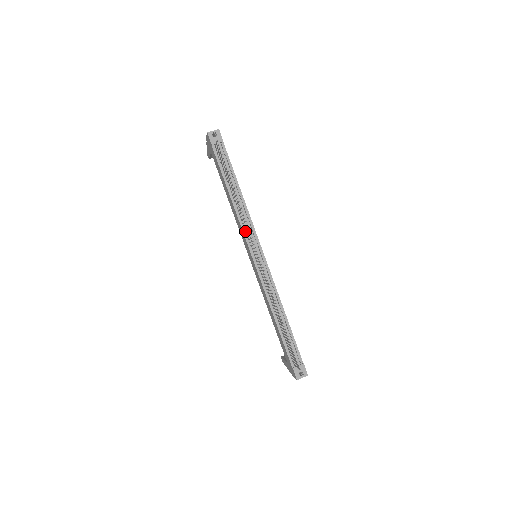
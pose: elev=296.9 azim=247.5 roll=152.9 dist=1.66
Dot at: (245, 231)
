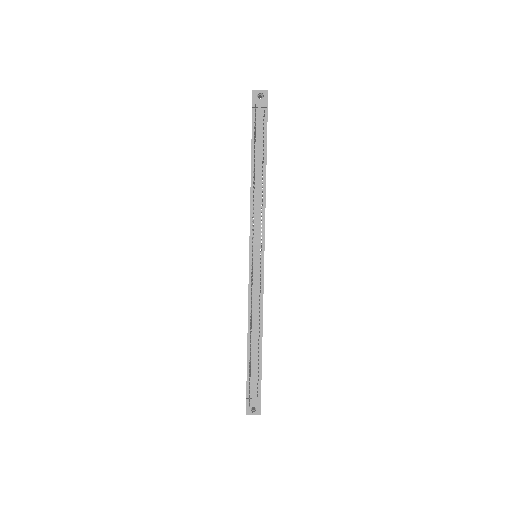
Dot at: (253, 223)
